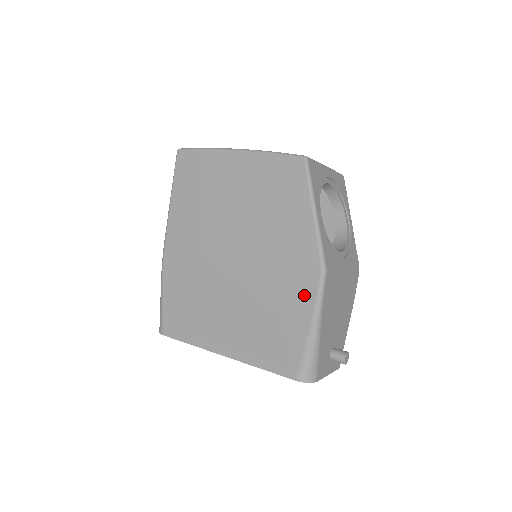
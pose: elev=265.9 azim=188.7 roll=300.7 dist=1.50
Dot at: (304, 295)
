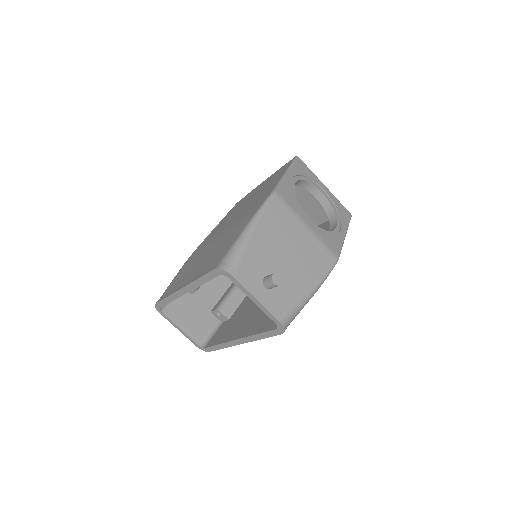
Dot at: (253, 212)
